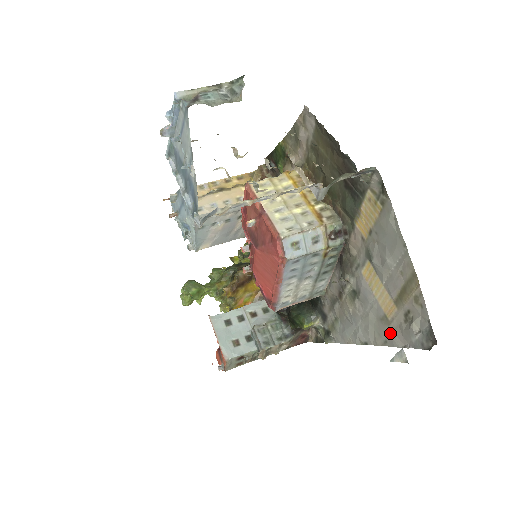
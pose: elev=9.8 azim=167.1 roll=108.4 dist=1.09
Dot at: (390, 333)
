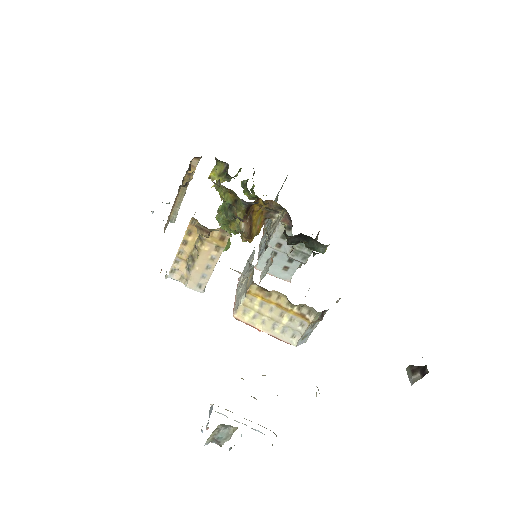
Dot at: occluded
